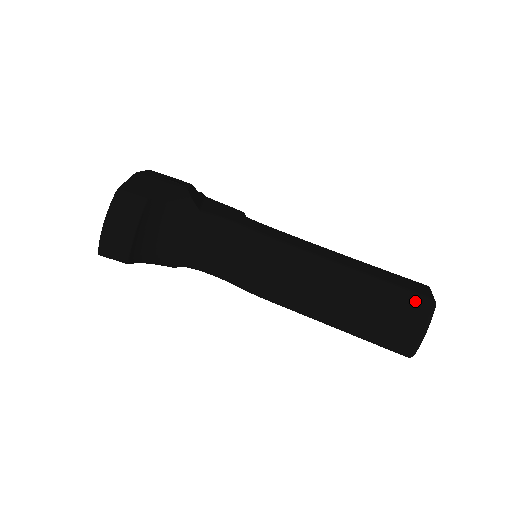
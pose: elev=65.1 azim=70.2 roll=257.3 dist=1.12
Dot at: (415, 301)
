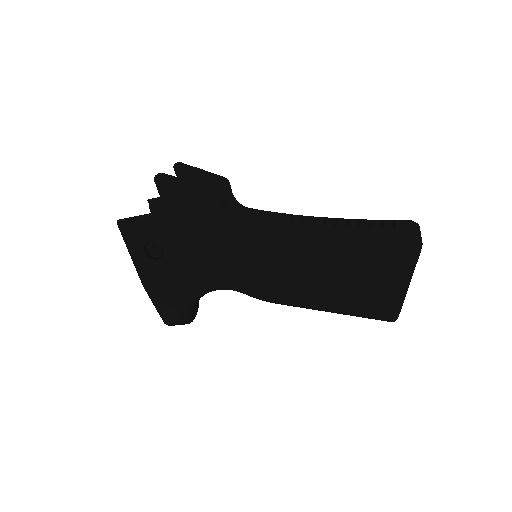
Dot at: occluded
